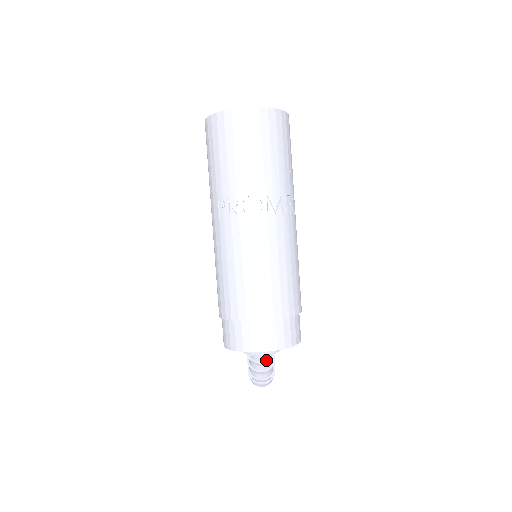
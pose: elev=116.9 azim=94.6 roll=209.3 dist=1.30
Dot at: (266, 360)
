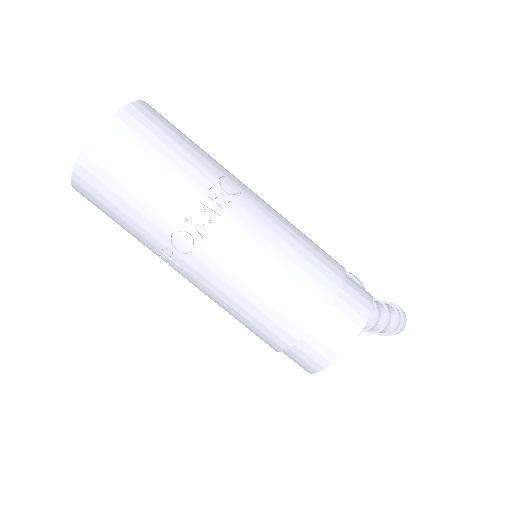
Dot at: (372, 322)
